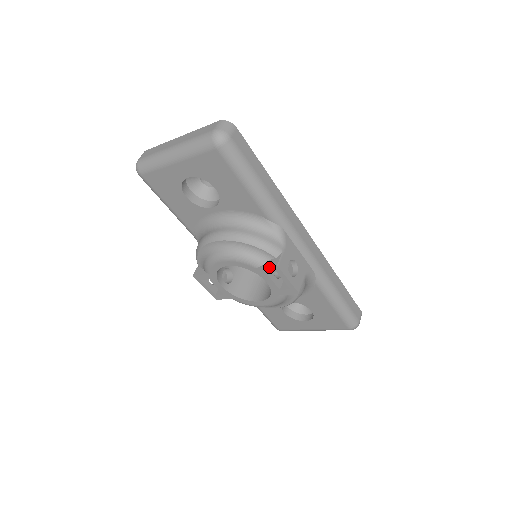
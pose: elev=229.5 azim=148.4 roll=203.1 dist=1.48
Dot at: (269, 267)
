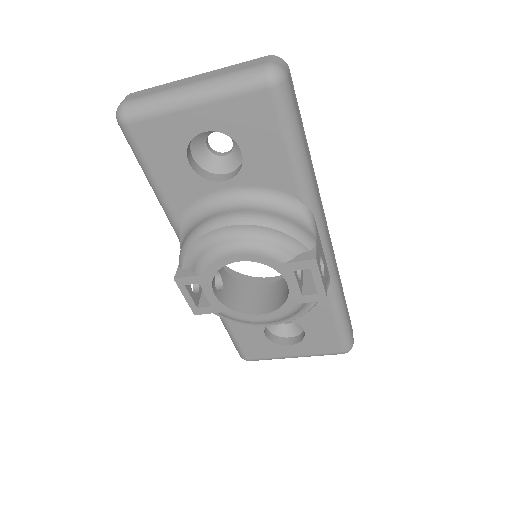
Dot at: (303, 262)
